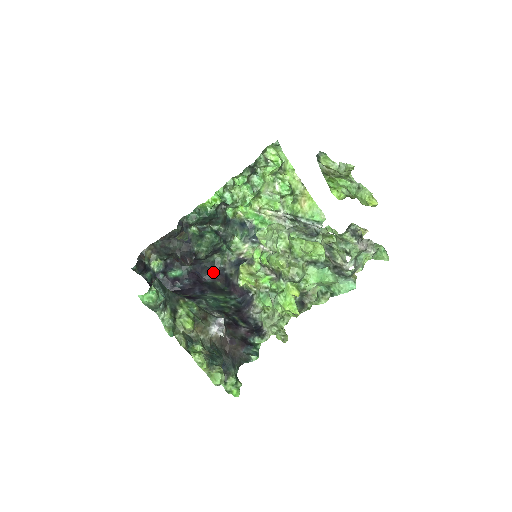
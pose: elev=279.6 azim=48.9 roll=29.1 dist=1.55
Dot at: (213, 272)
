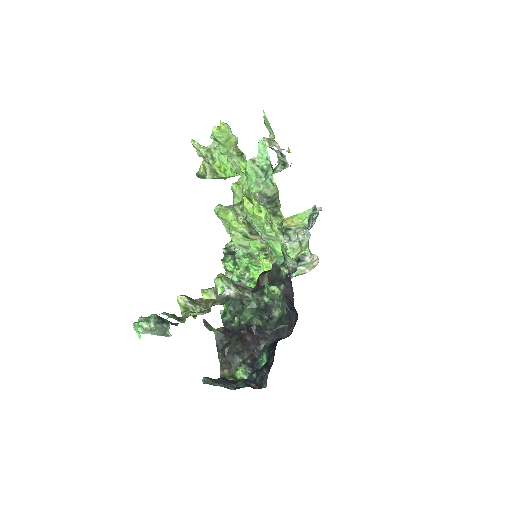
Dot at: (288, 325)
